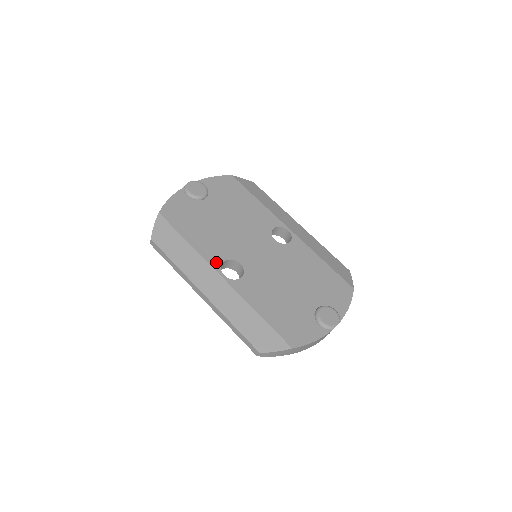
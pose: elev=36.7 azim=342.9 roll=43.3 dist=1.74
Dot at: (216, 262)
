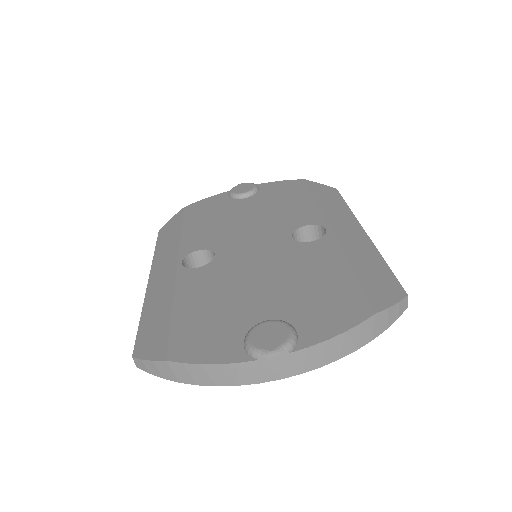
Dot at: (188, 249)
